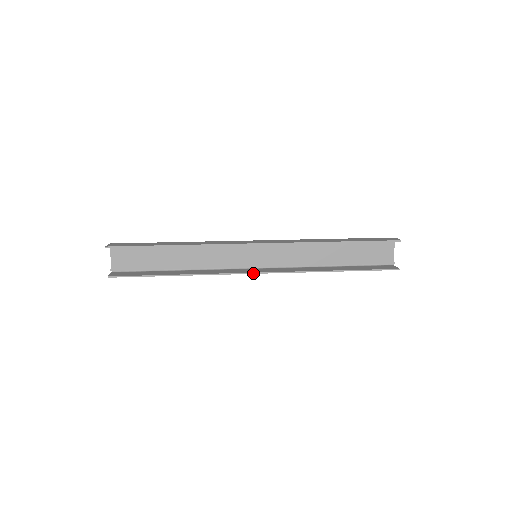
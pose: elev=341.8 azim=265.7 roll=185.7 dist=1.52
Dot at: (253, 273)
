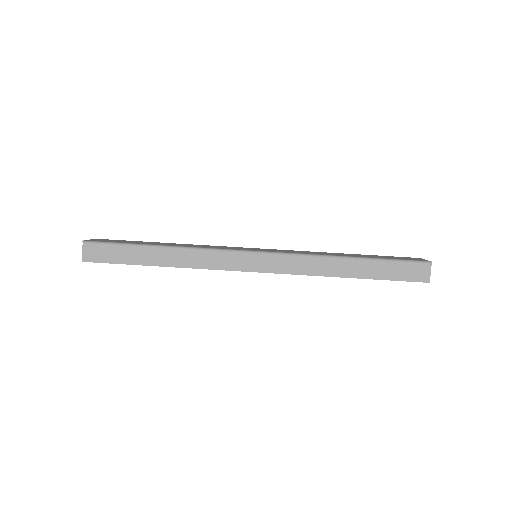
Dot at: occluded
